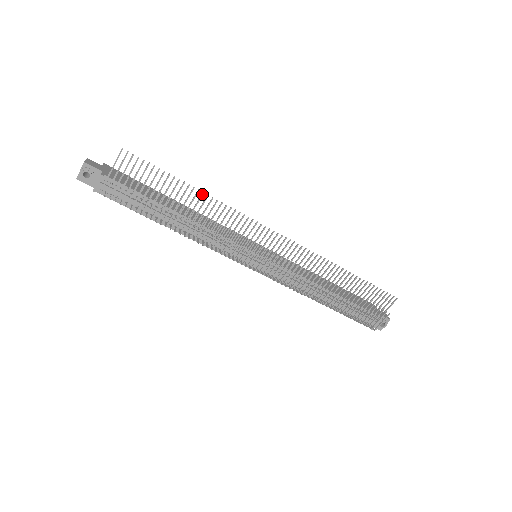
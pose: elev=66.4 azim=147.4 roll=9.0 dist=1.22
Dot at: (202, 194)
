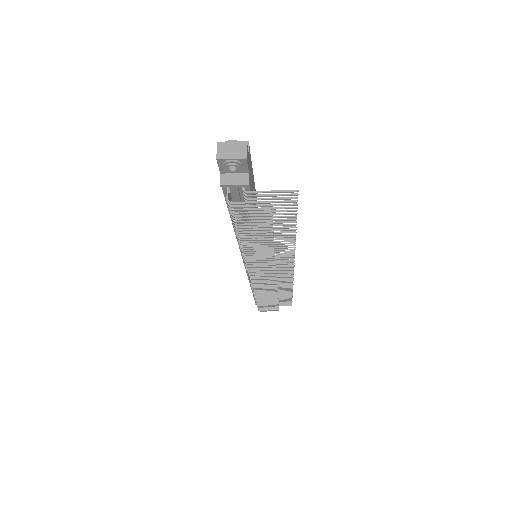
Dot at: (293, 237)
